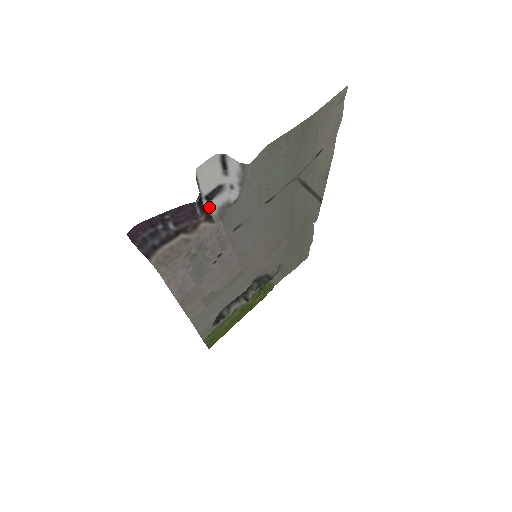
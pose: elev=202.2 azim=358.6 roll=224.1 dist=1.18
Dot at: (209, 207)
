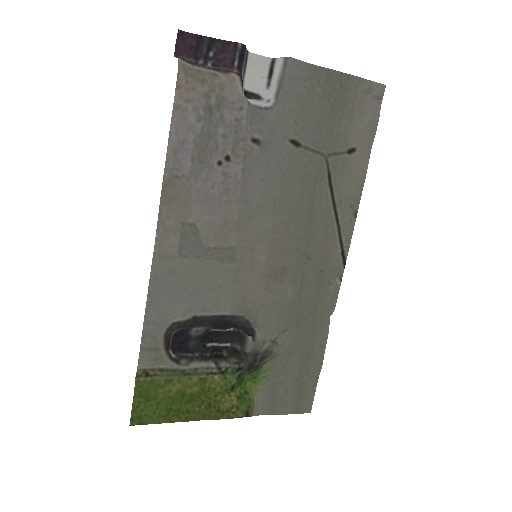
Dot at: occluded
